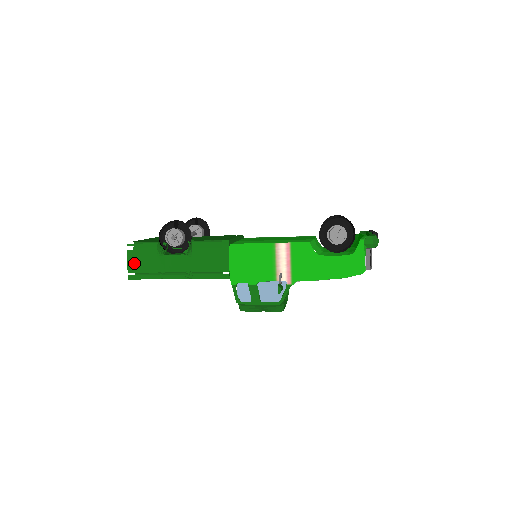
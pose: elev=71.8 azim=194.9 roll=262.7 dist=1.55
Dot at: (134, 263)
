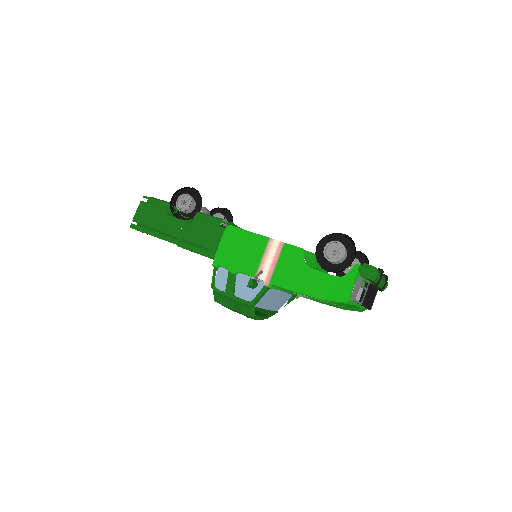
Dot at: (141, 214)
